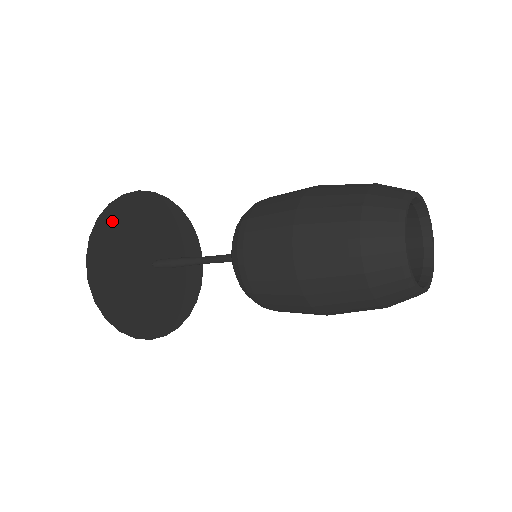
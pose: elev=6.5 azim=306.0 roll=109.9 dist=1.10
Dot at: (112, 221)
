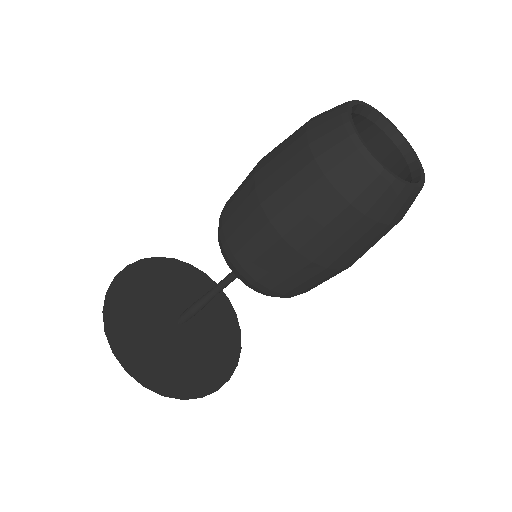
Dot at: (118, 307)
